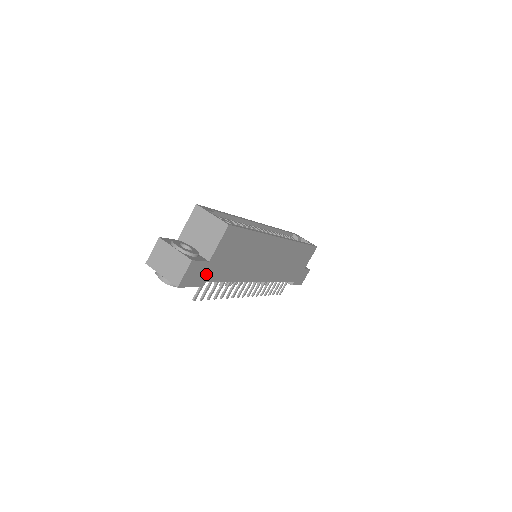
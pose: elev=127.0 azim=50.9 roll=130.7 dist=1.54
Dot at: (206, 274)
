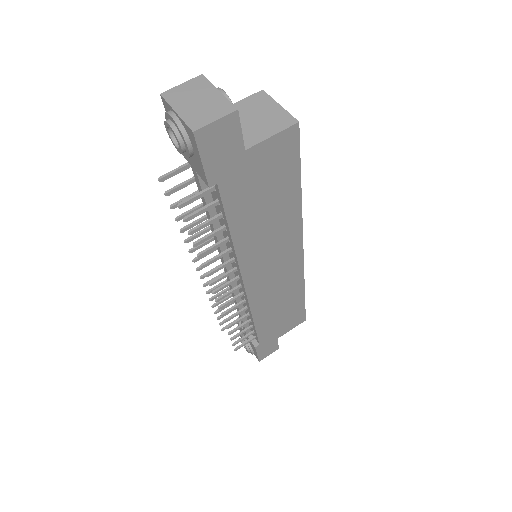
Dot at: (227, 169)
